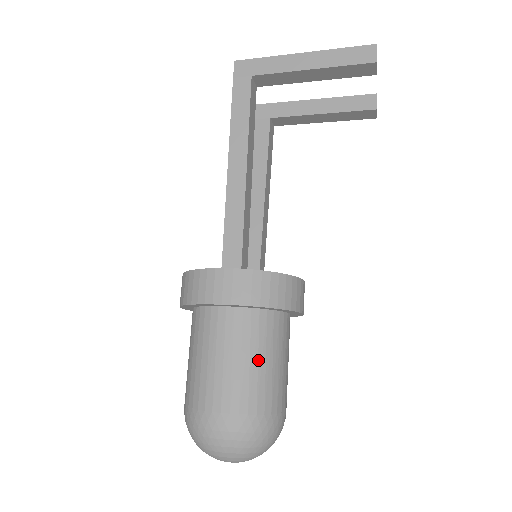
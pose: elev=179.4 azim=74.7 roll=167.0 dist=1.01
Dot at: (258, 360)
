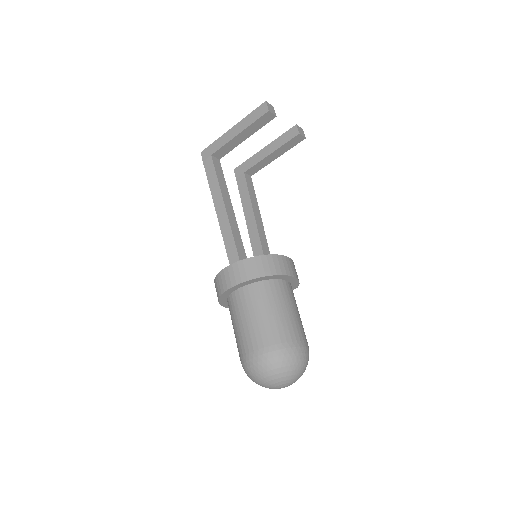
Dot at: (266, 312)
